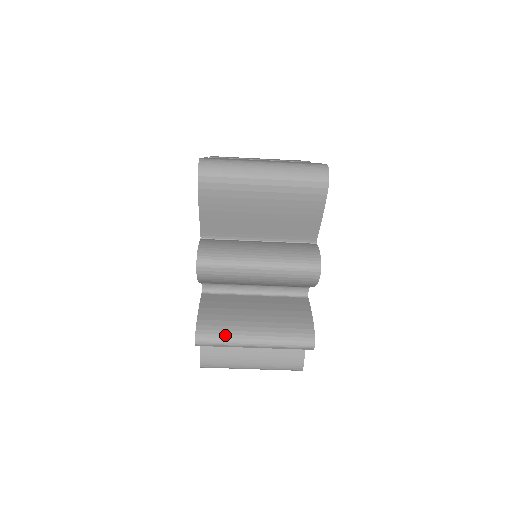
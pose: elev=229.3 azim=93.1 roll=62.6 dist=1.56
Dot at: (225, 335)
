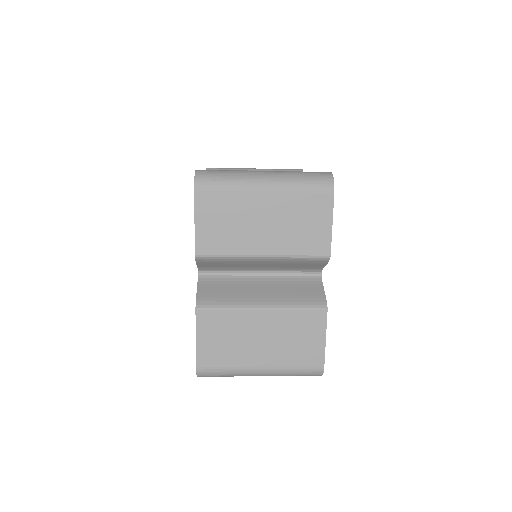
Dot at: occluded
